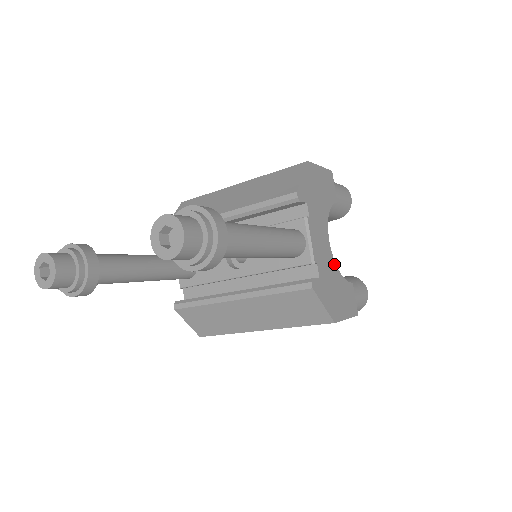
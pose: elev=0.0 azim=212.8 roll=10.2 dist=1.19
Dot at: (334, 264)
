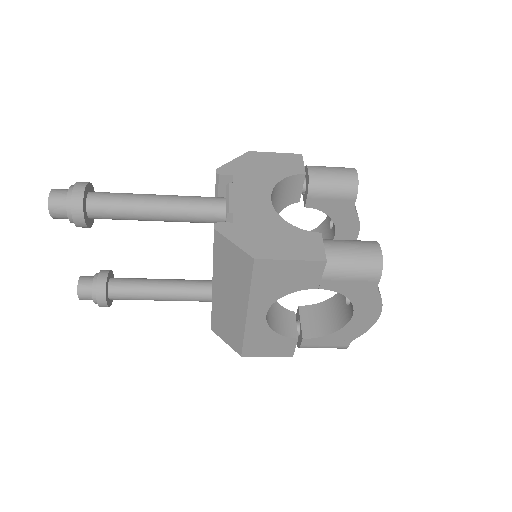
Dot at: (275, 216)
